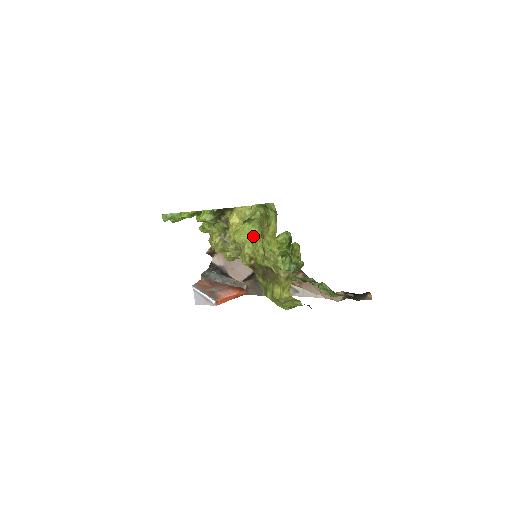
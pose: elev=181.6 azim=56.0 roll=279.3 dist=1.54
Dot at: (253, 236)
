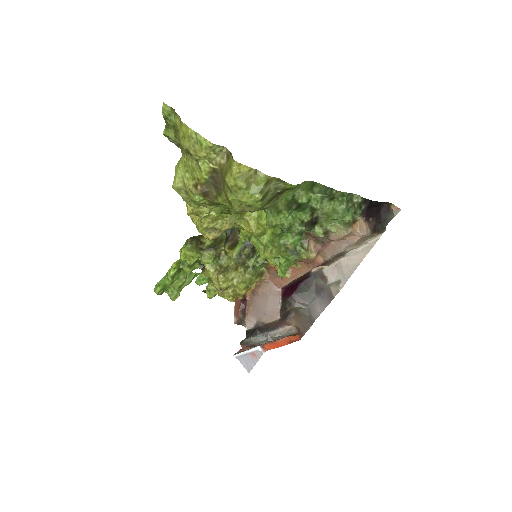
Dot at: (183, 164)
